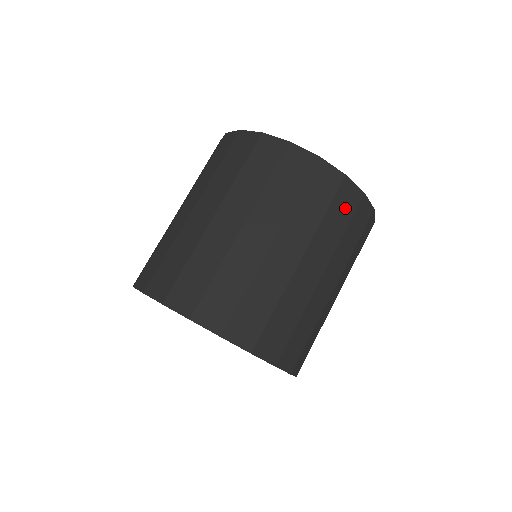
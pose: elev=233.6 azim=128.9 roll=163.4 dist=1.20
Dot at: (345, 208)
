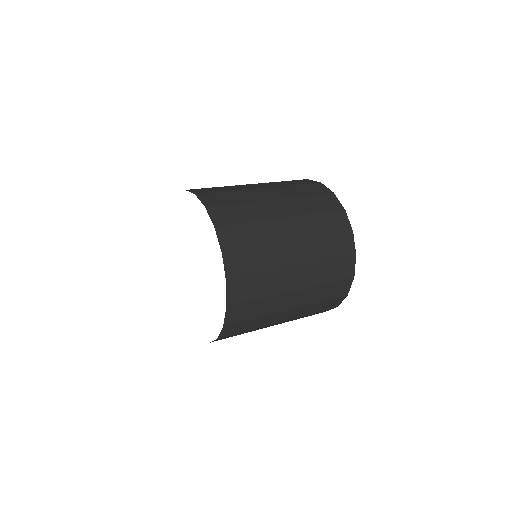
Dot at: (335, 291)
